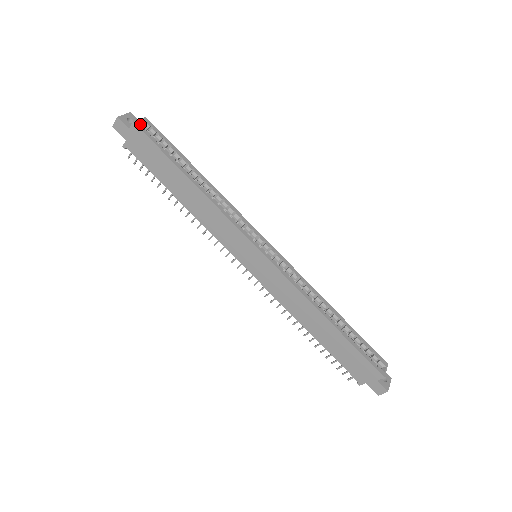
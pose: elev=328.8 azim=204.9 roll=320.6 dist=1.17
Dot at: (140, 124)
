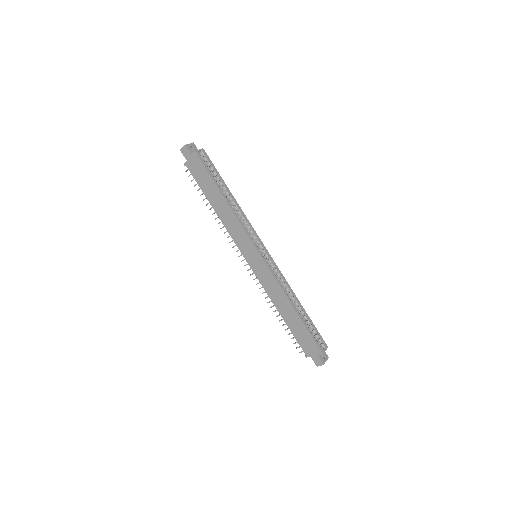
Dot at: (199, 153)
